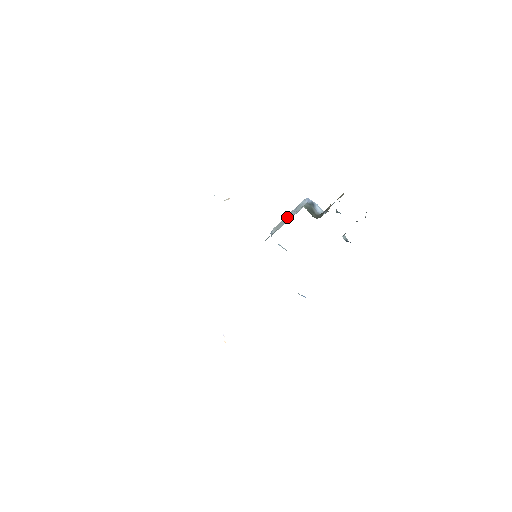
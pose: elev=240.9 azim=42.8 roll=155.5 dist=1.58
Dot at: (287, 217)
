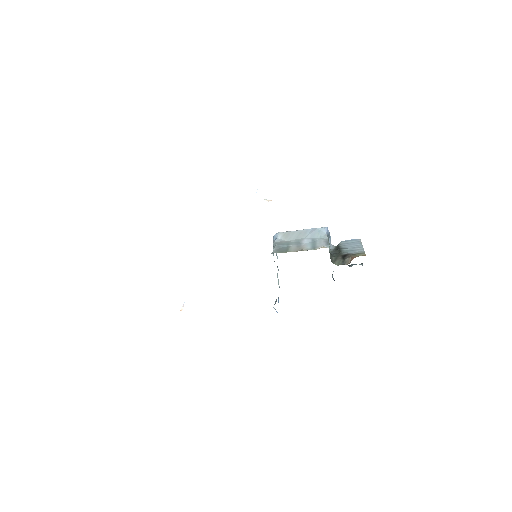
Dot at: (300, 233)
